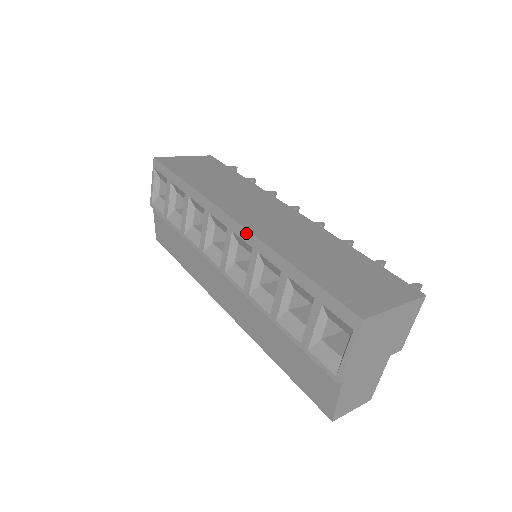
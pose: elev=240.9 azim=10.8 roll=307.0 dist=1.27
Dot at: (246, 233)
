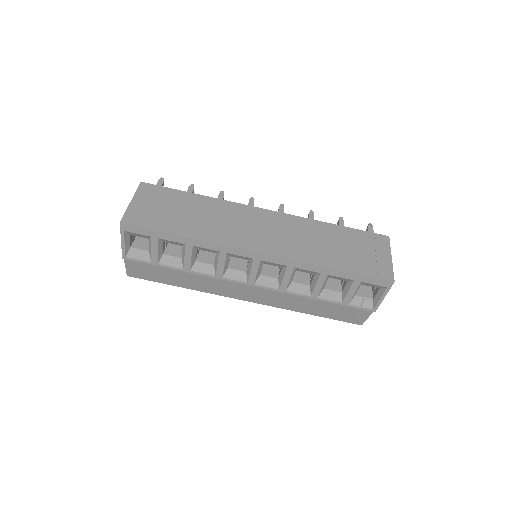
Dot at: (279, 259)
